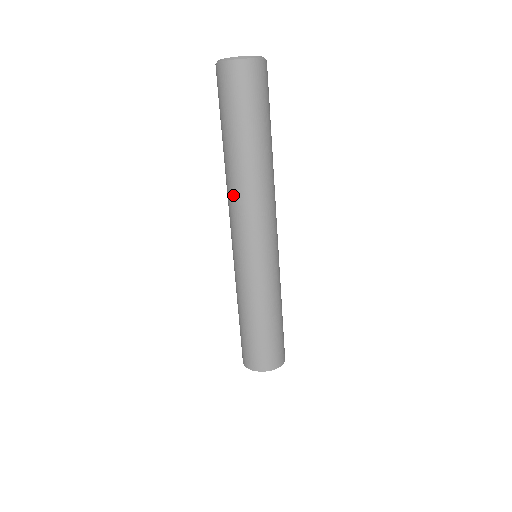
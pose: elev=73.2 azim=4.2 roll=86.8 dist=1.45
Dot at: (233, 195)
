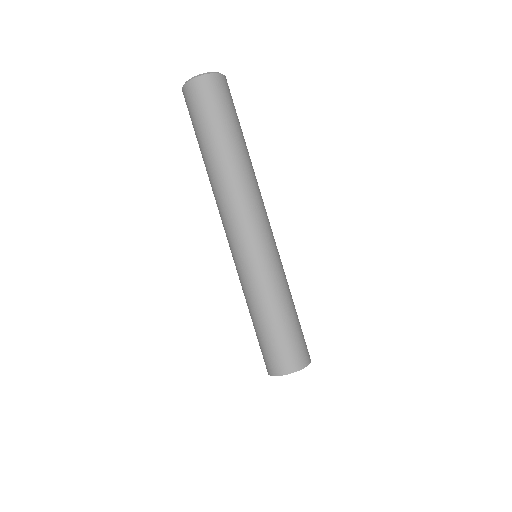
Dot at: (220, 197)
